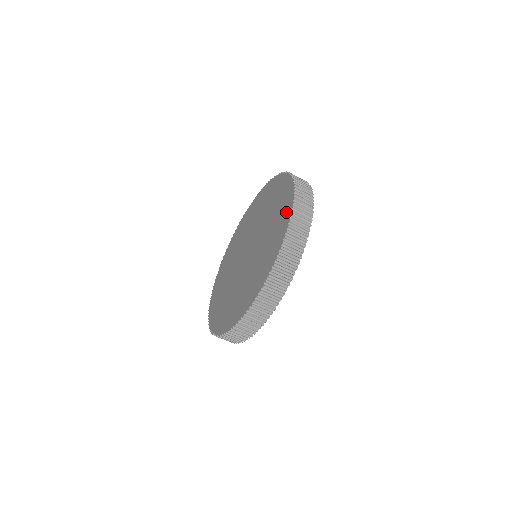
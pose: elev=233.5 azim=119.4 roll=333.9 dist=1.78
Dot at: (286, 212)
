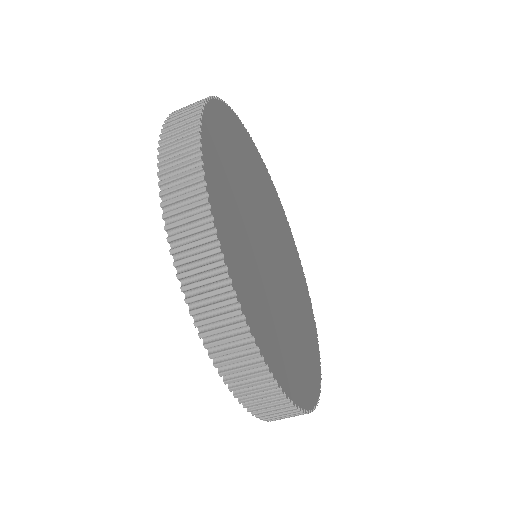
Dot at: occluded
